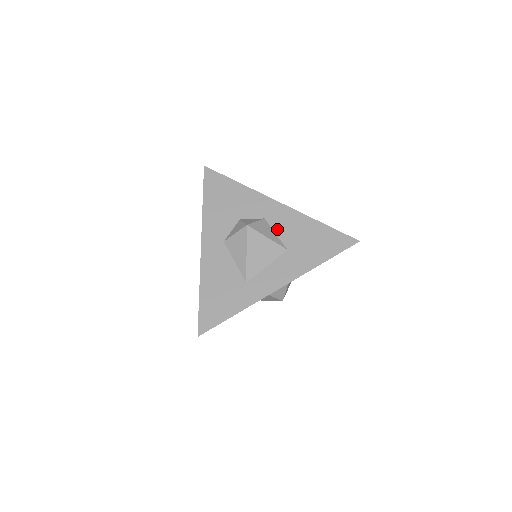
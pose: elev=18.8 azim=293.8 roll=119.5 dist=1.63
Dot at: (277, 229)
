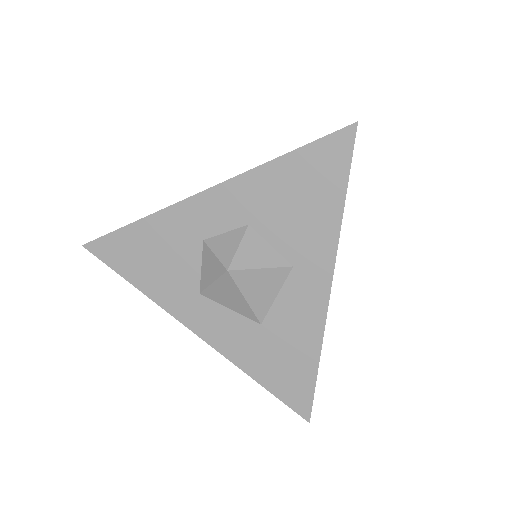
Dot at: occluded
